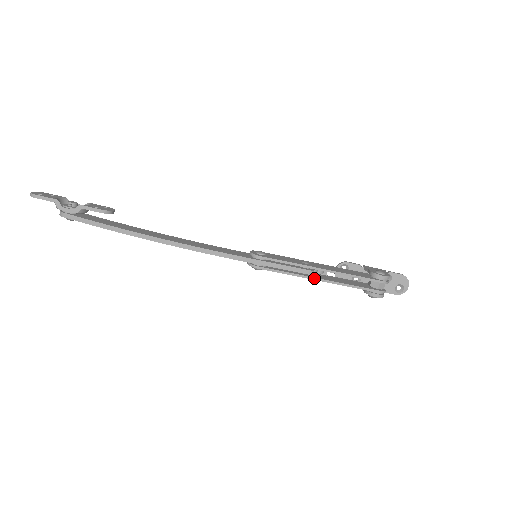
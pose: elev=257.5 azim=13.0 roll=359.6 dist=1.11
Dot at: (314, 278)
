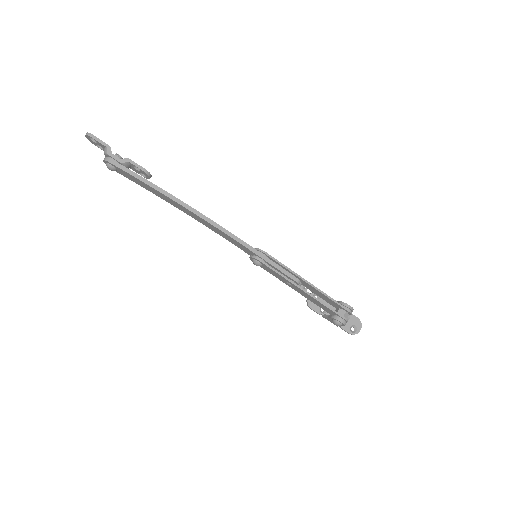
Dot at: (300, 287)
